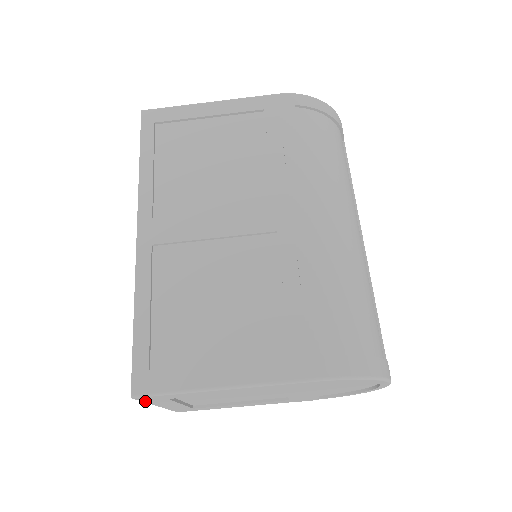
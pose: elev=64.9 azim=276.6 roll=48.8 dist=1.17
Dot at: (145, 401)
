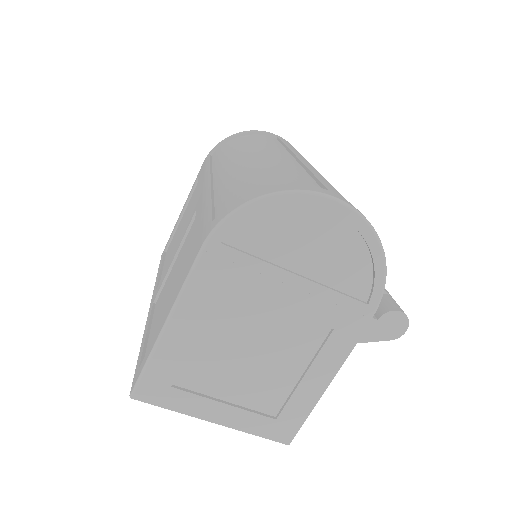
Dot at: (164, 406)
